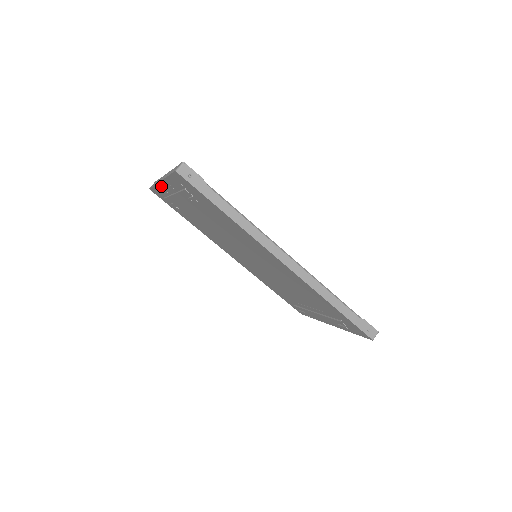
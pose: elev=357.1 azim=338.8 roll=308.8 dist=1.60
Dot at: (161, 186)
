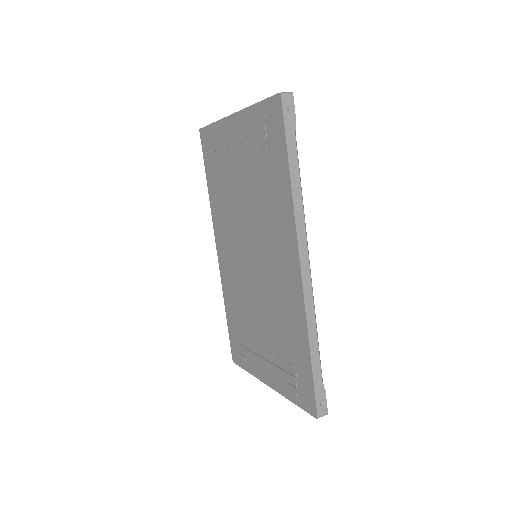
Dot at: (226, 122)
